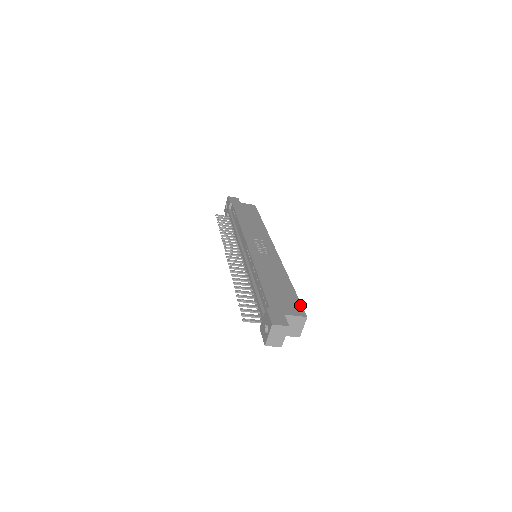
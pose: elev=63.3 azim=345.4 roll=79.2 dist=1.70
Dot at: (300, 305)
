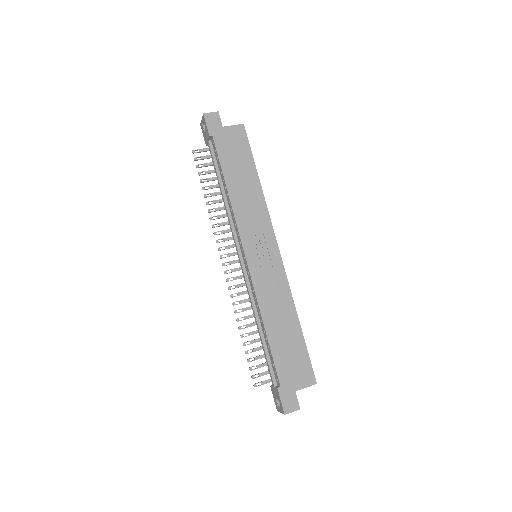
Dot at: (310, 365)
